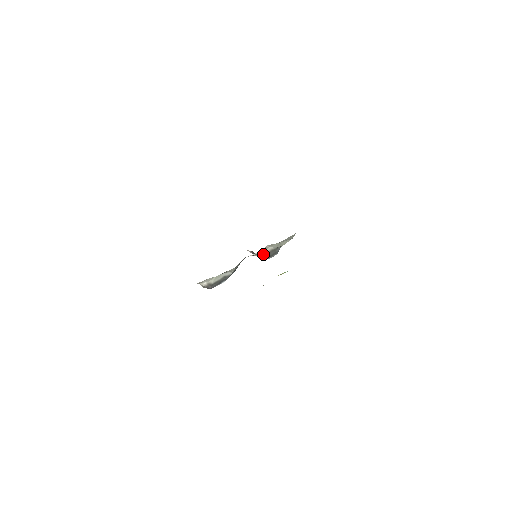
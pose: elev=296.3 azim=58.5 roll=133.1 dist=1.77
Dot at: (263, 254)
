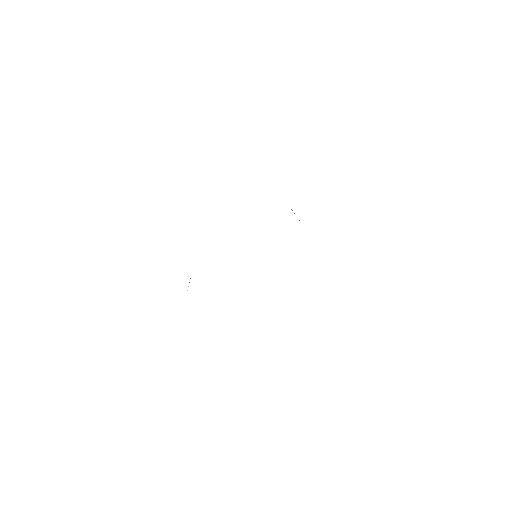
Dot at: occluded
